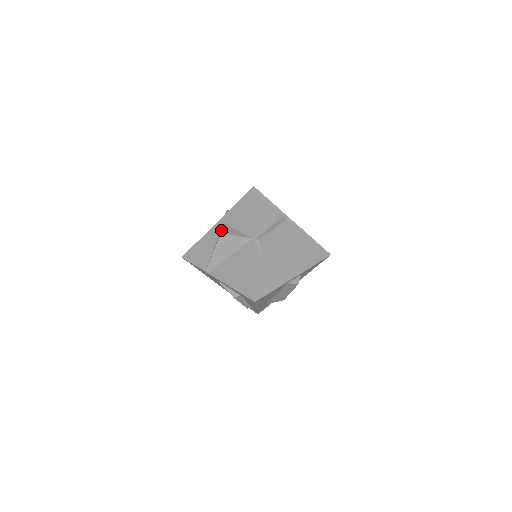
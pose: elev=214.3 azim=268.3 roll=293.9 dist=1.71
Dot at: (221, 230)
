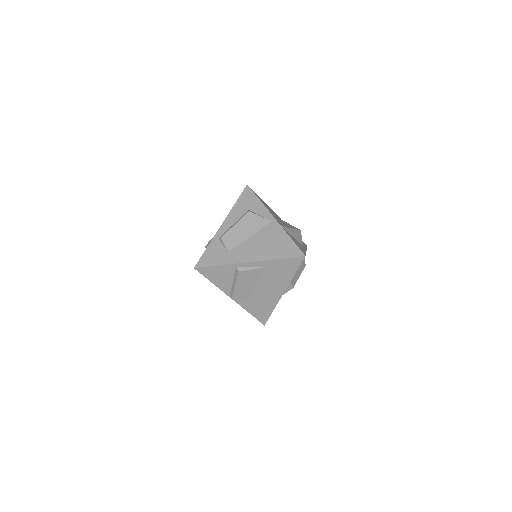
Dot at: occluded
